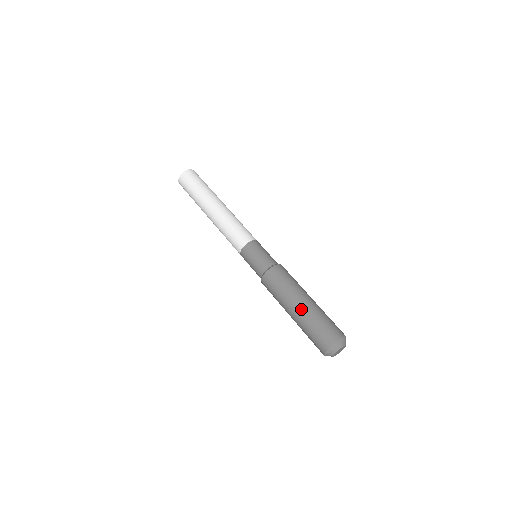
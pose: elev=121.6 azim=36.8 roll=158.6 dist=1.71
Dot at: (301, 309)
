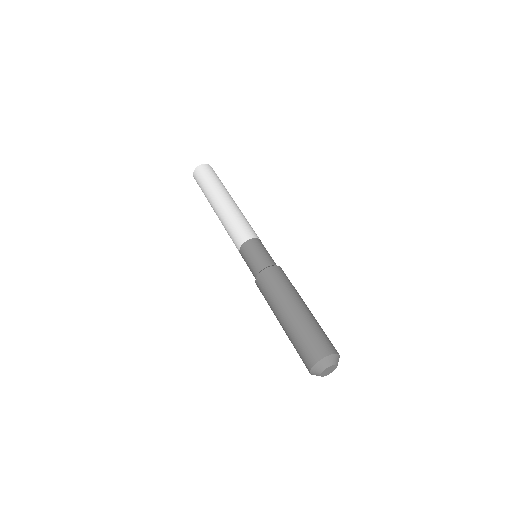
Dot at: (300, 311)
